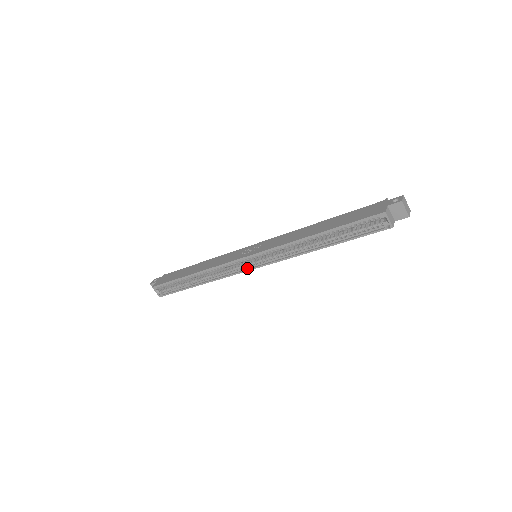
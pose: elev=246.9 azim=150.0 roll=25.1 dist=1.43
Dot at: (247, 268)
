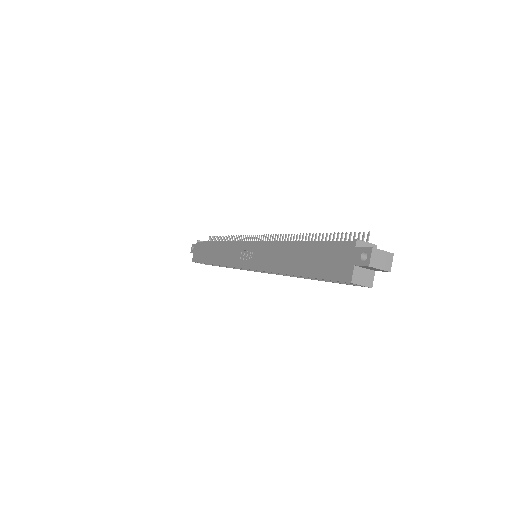
Dot at: occluded
